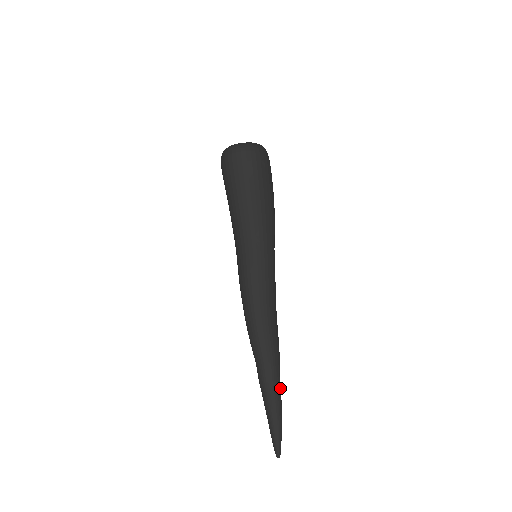
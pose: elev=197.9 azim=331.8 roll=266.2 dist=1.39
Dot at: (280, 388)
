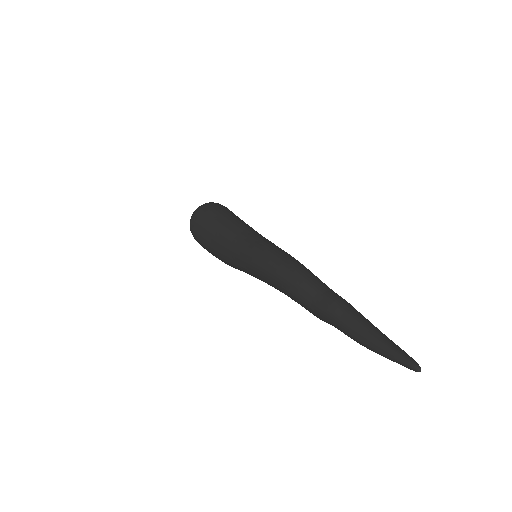
Dot at: occluded
